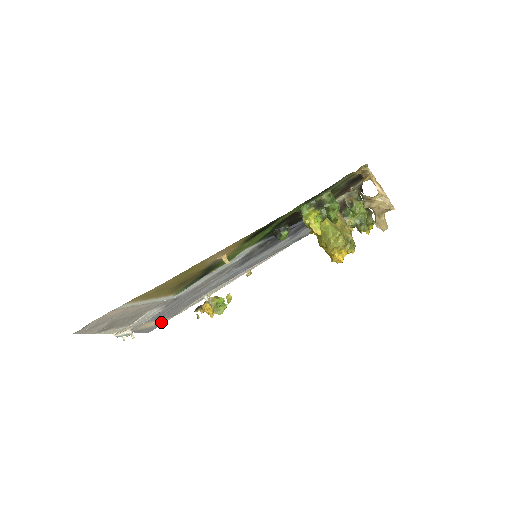
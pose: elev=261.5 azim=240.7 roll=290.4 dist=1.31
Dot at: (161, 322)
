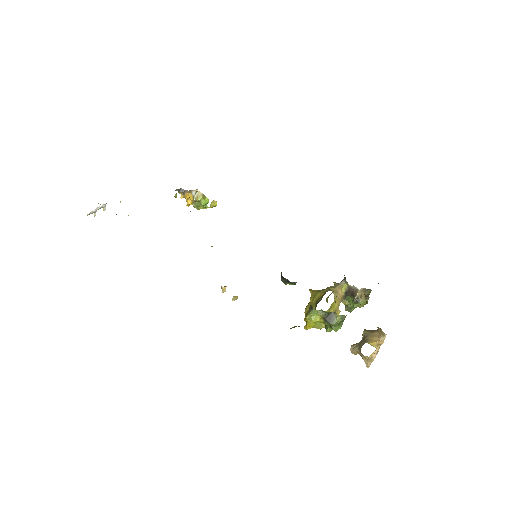
Dot at: occluded
